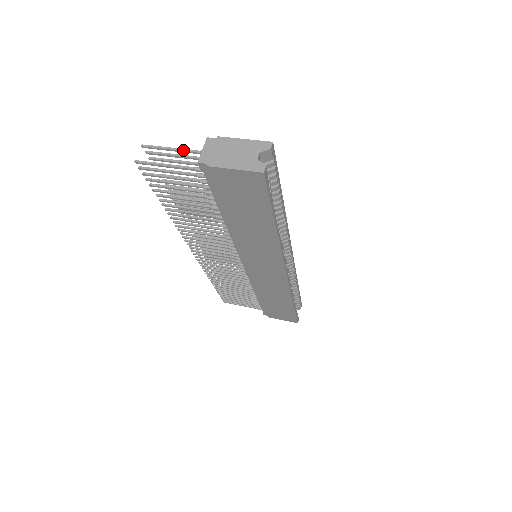
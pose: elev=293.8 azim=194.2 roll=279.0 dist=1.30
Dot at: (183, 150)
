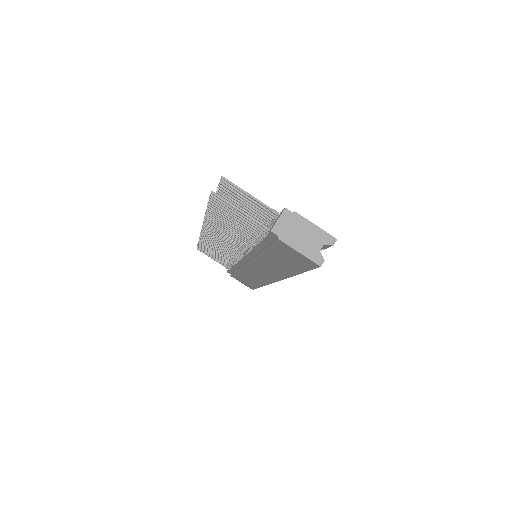
Dot at: (257, 201)
